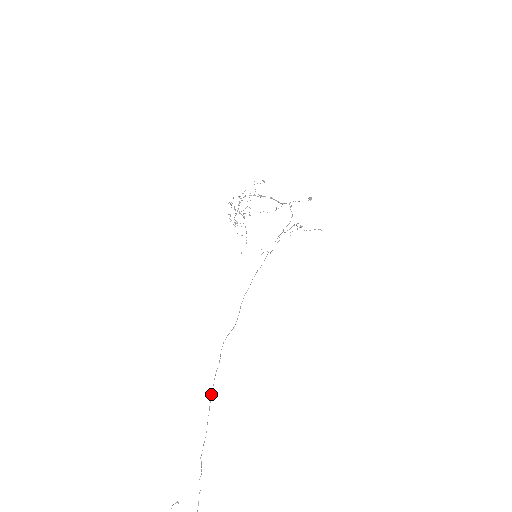
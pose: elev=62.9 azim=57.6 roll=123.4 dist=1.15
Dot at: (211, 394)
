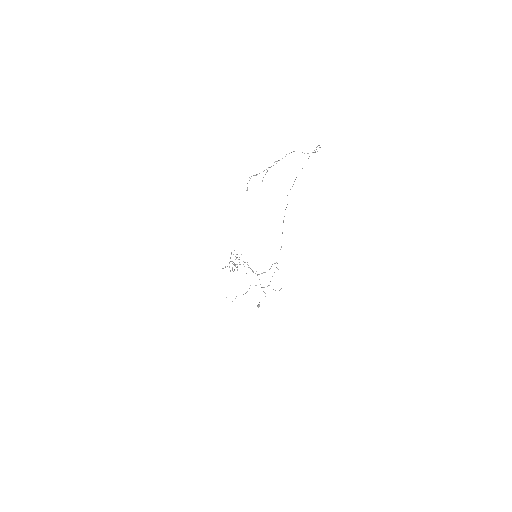
Dot at: occluded
